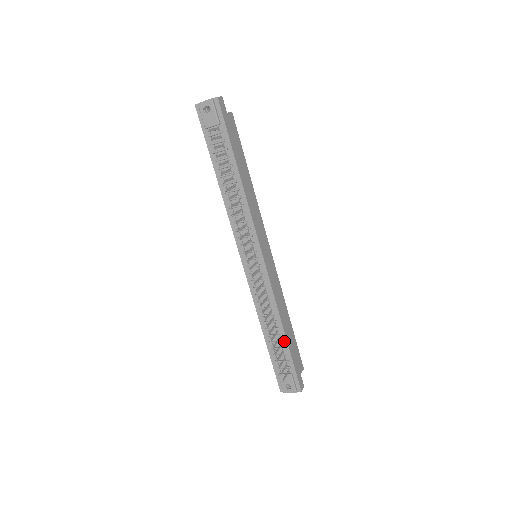
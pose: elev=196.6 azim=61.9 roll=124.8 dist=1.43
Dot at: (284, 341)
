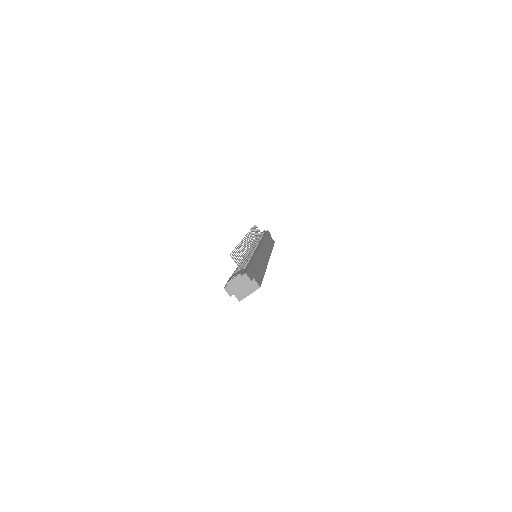
Dot at: occluded
